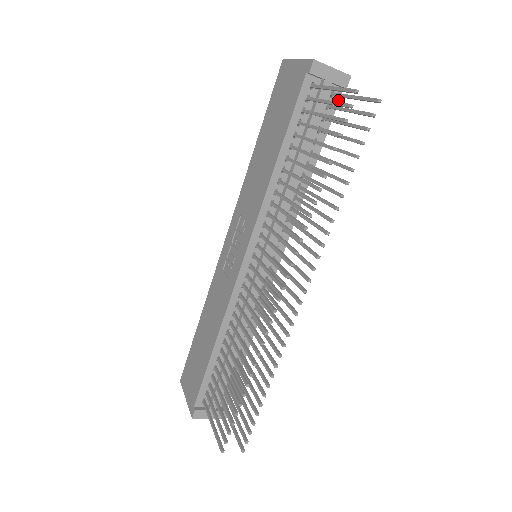
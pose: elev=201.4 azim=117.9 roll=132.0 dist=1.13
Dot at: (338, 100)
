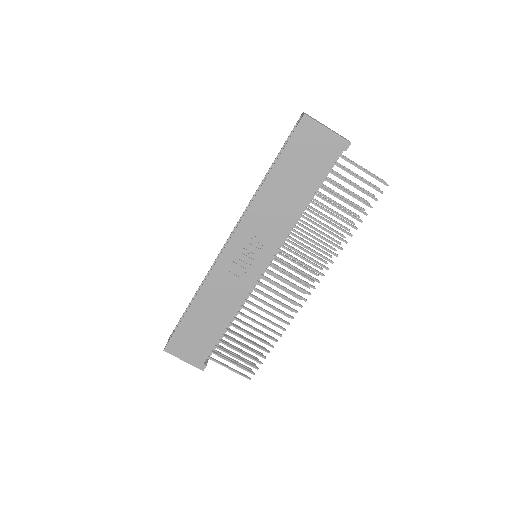
Dot at: occluded
